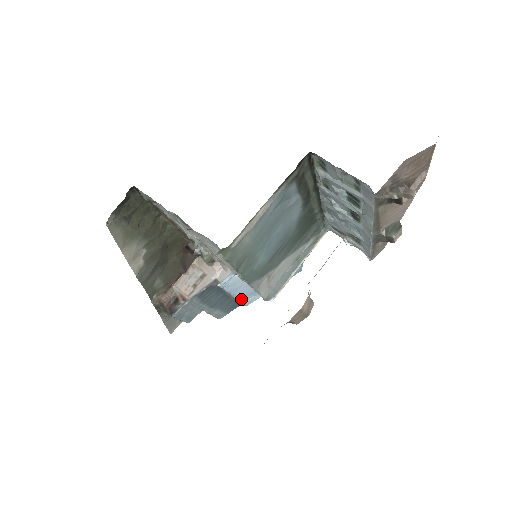
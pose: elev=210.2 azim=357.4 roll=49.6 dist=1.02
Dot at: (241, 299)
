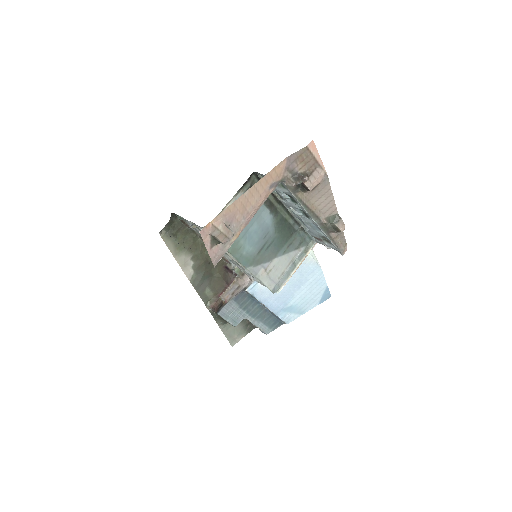
Dot at: (278, 314)
